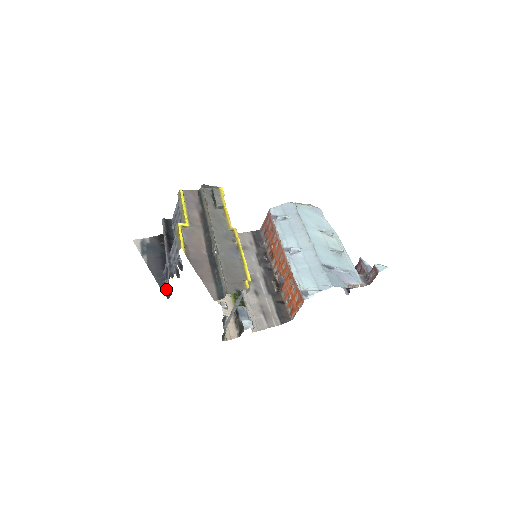
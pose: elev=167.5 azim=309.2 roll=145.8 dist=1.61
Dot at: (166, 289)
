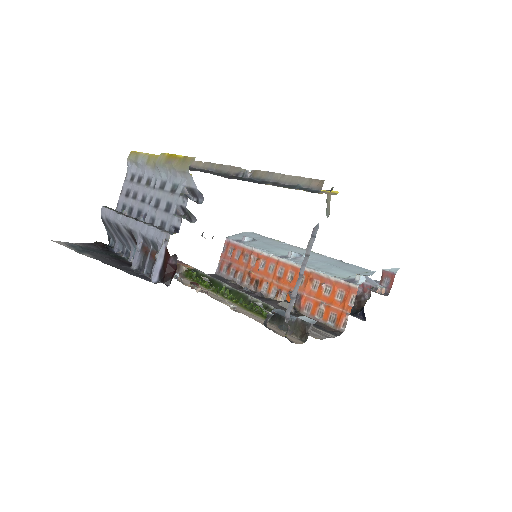
Dot at: (159, 270)
